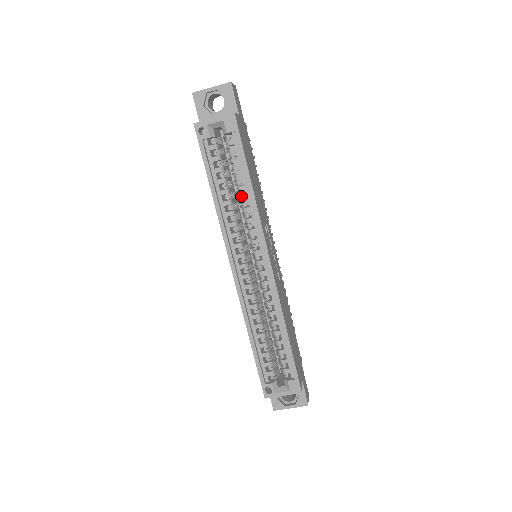
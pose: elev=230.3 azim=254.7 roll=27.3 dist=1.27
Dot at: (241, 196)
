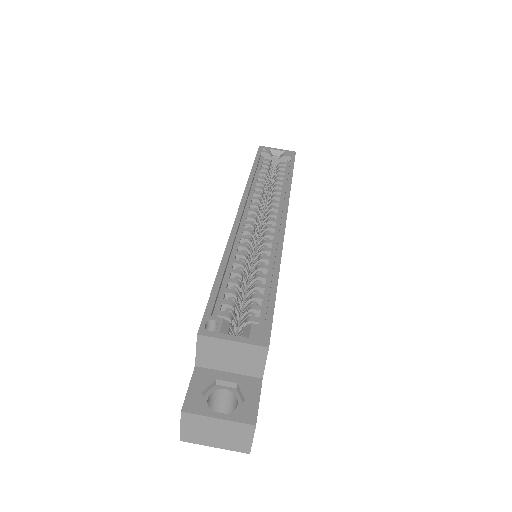
Dot at: (276, 186)
